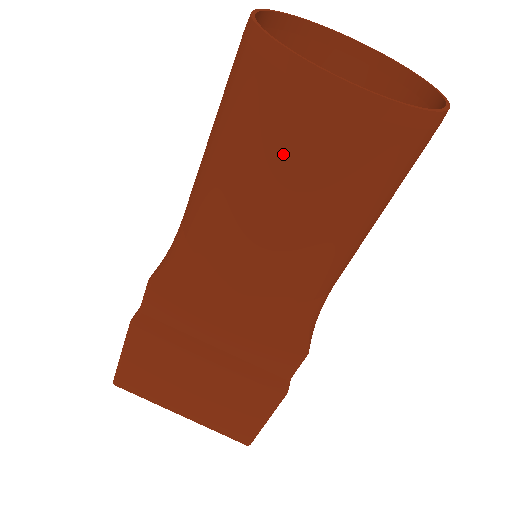
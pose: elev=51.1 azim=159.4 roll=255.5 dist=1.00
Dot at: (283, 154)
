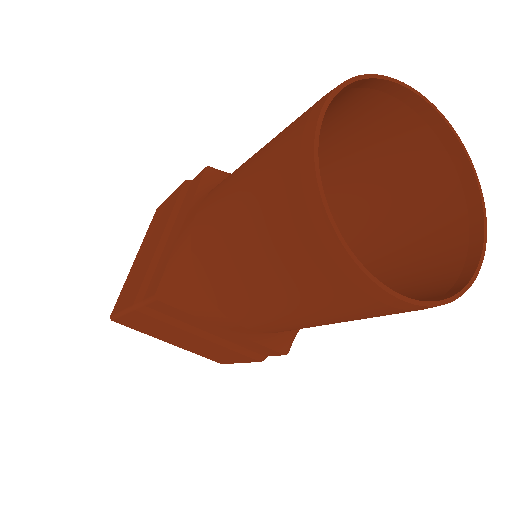
Dot at: (313, 299)
